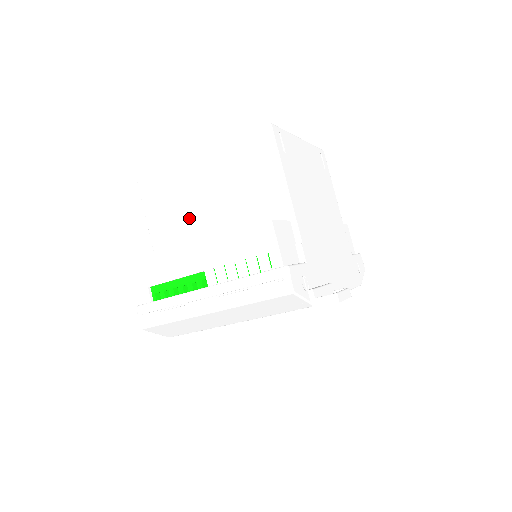
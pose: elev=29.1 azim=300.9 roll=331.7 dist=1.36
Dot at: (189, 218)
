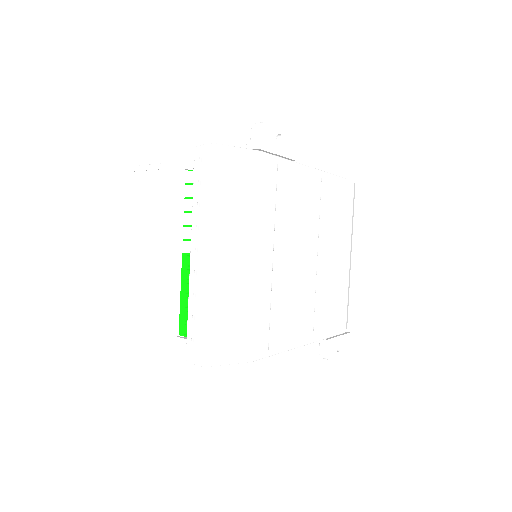
Dot at: occluded
